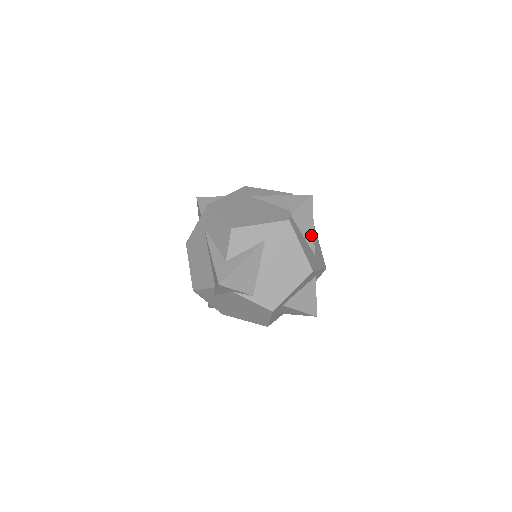
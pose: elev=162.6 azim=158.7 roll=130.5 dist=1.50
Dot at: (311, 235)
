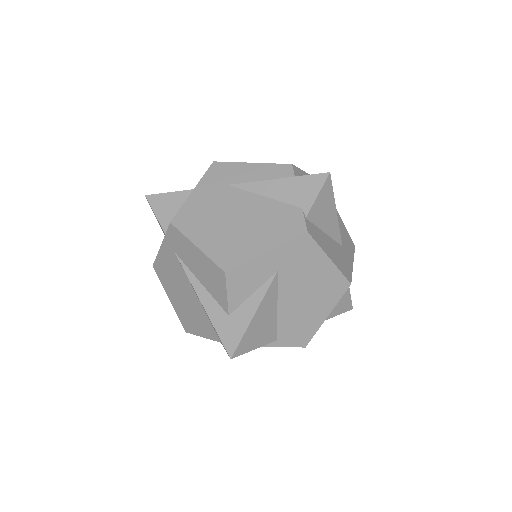
Dot at: (335, 225)
